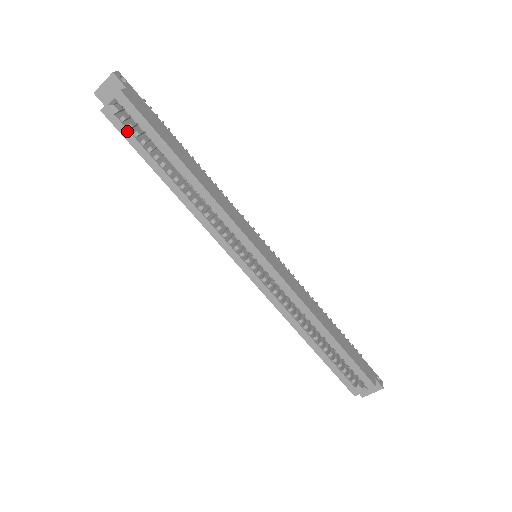
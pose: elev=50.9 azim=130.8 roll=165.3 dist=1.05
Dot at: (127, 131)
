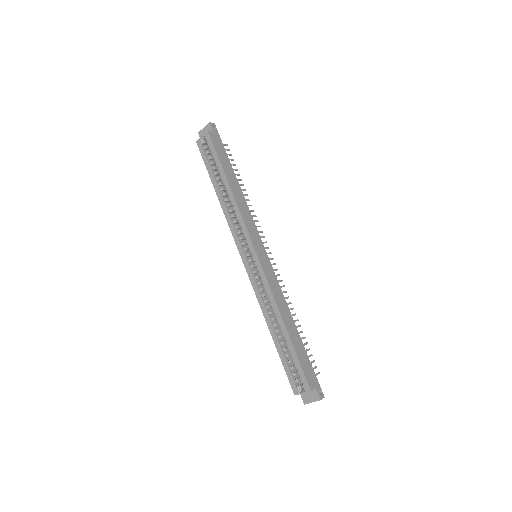
Dot at: (205, 155)
